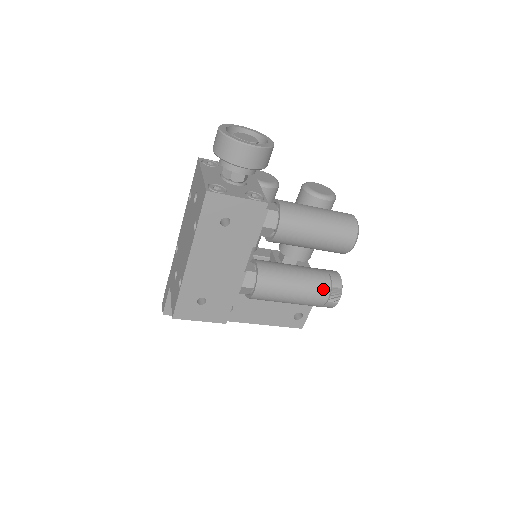
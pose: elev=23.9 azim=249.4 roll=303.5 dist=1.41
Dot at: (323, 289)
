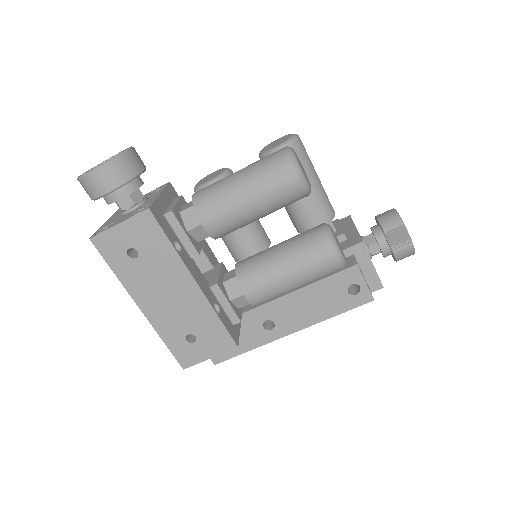
Dot at: (321, 247)
